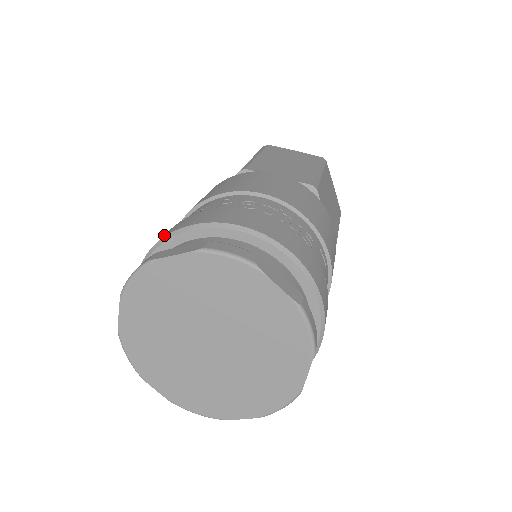
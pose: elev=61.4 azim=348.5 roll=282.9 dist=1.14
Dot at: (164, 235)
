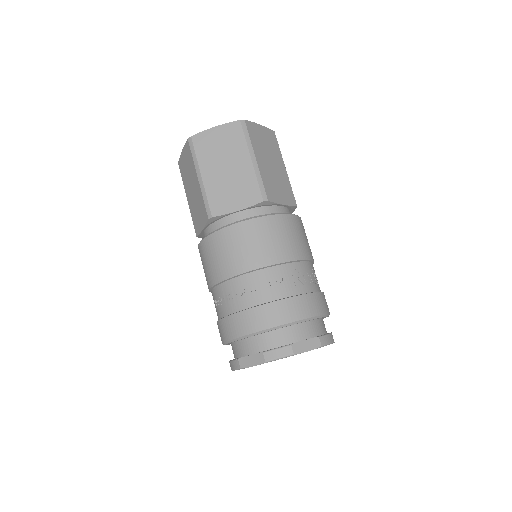
Dot at: (276, 318)
